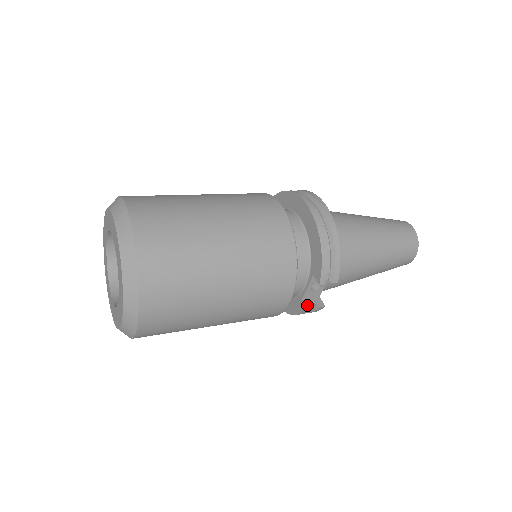
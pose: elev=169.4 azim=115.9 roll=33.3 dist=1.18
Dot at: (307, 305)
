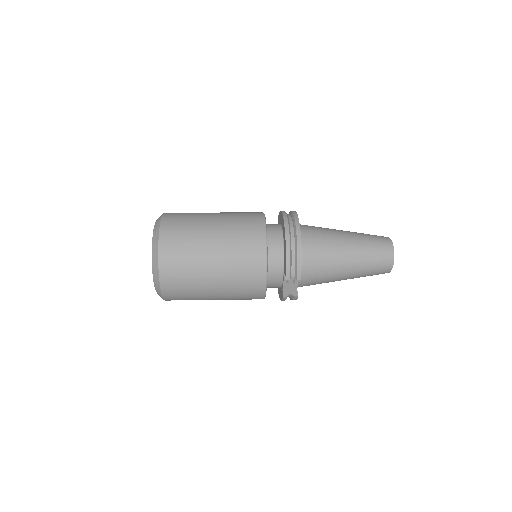
Dot at: (284, 294)
